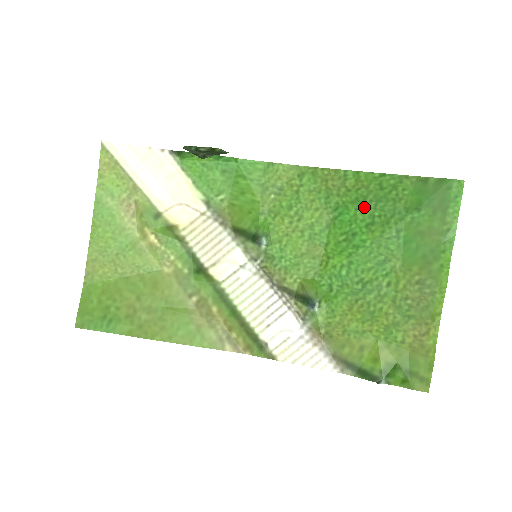
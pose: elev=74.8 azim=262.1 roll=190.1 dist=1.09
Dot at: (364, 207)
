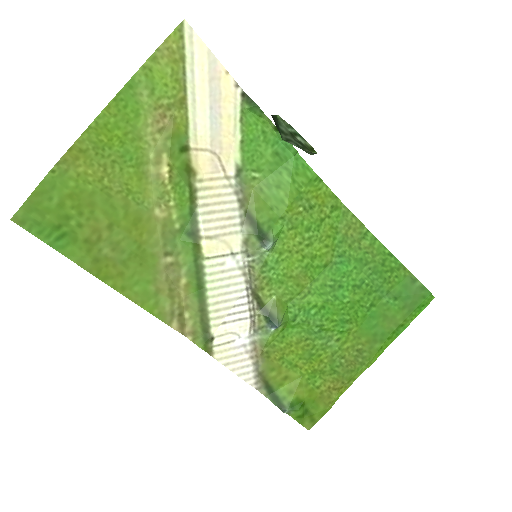
Dot at: (362, 270)
